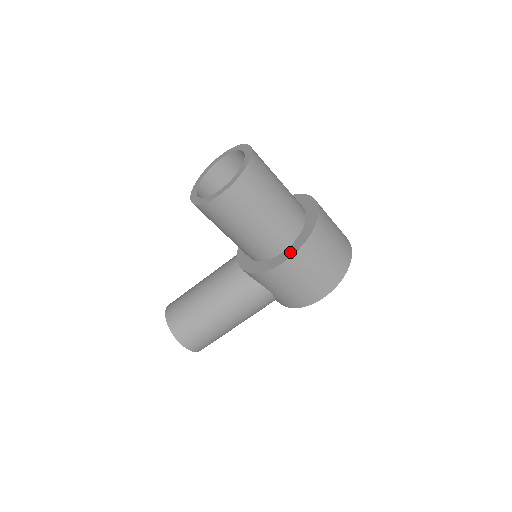
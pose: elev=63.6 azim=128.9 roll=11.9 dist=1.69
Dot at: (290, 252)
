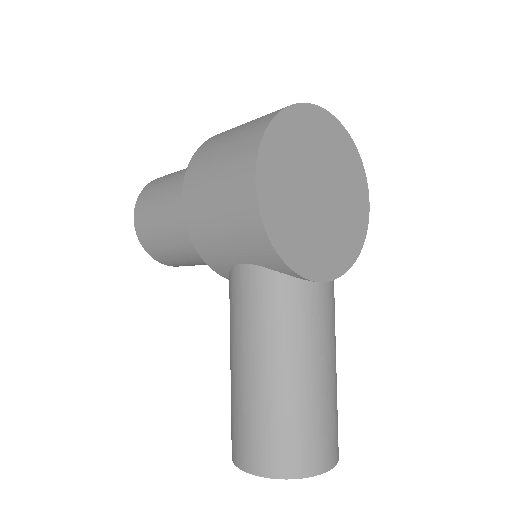
Dot at: occluded
